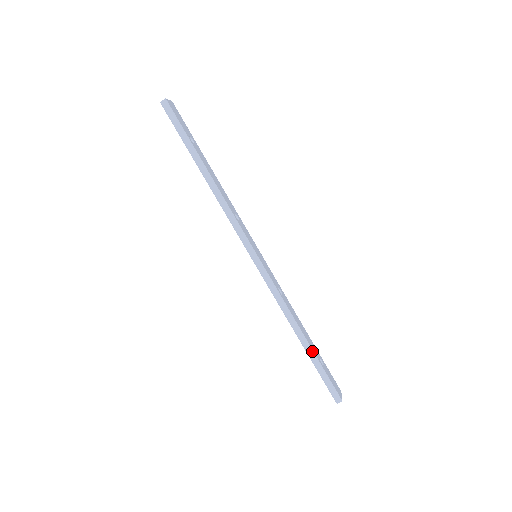
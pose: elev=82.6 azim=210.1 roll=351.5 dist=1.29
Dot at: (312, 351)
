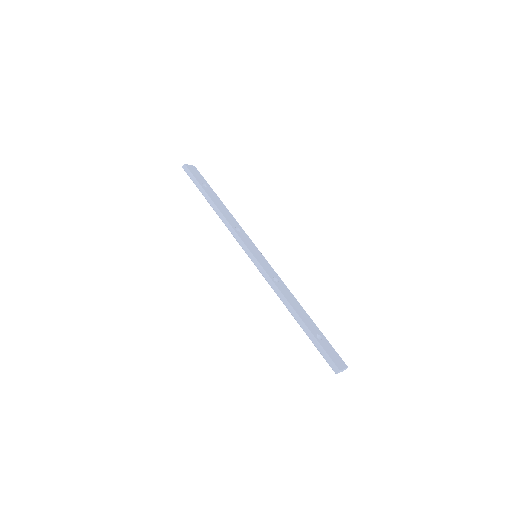
Dot at: (305, 325)
